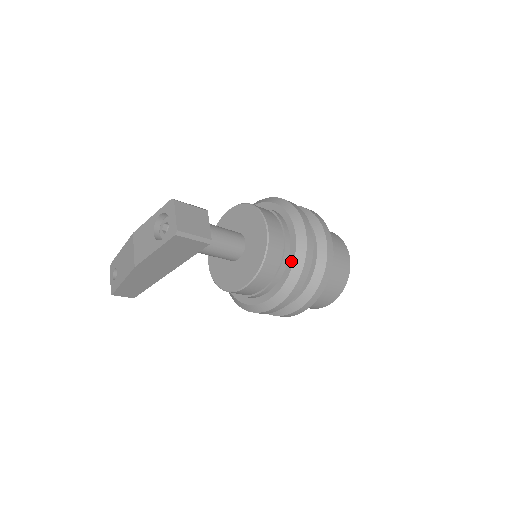
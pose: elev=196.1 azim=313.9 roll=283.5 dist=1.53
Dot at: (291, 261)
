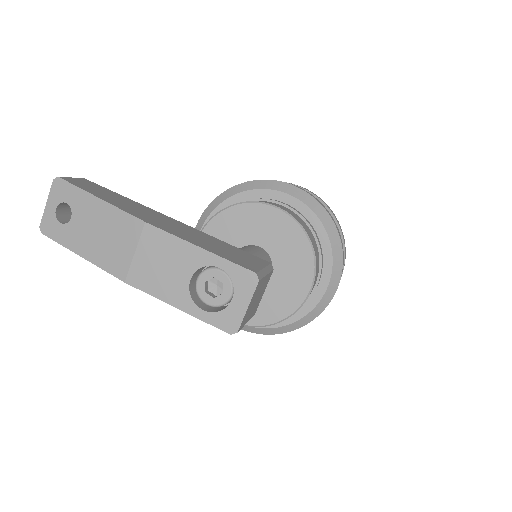
Dot at: (296, 317)
